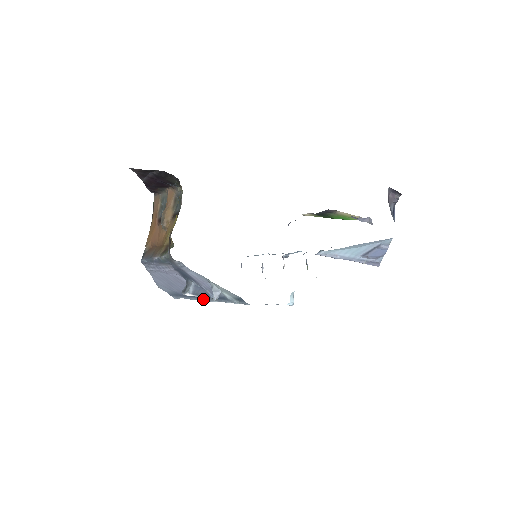
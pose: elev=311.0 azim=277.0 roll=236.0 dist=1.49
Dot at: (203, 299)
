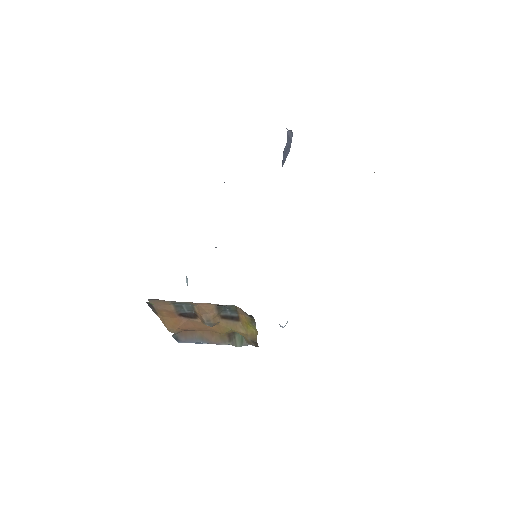
Dot at: occluded
